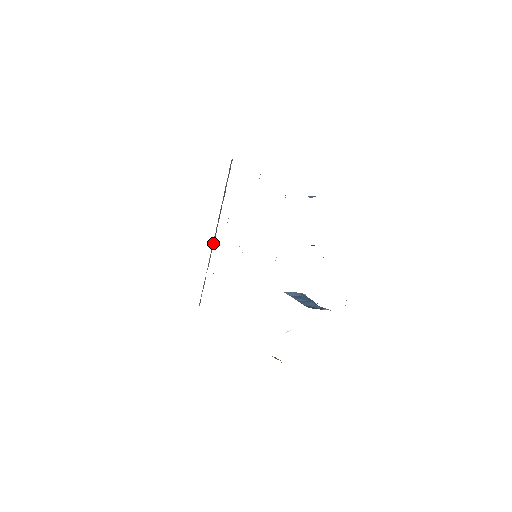
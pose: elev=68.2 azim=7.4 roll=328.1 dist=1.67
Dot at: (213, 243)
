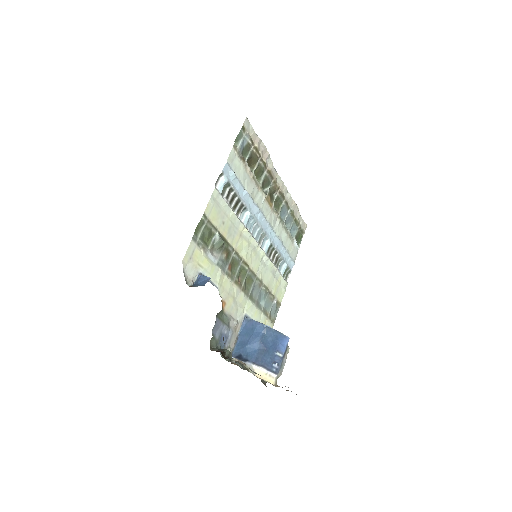
Dot at: occluded
